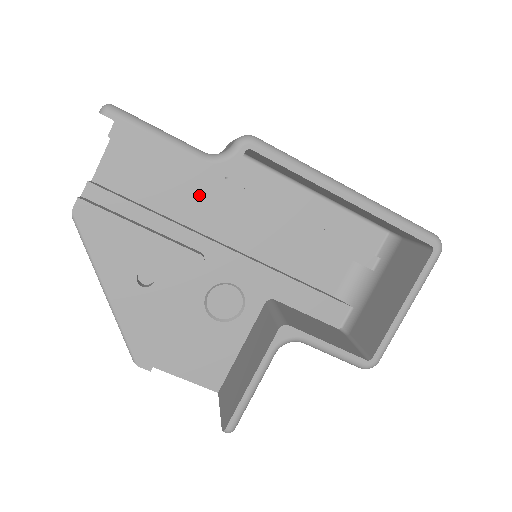
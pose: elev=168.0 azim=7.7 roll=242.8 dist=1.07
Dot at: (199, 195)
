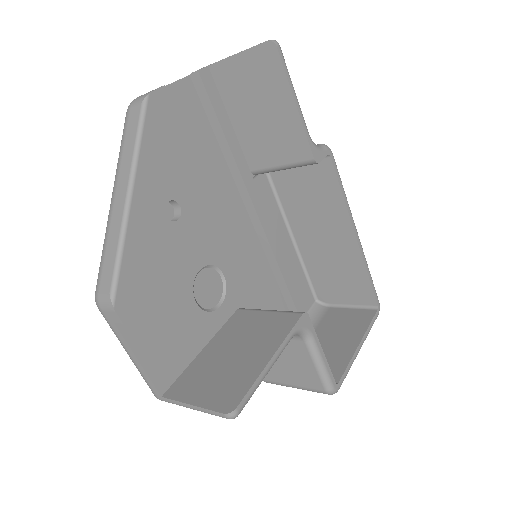
Dot at: (224, 178)
